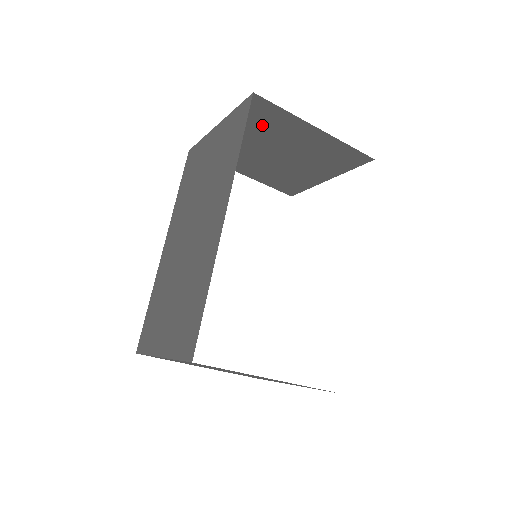
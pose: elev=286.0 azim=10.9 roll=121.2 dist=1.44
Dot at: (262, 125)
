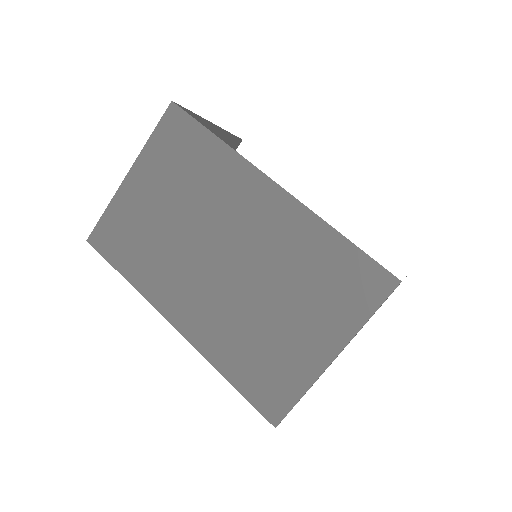
Dot at: occluded
